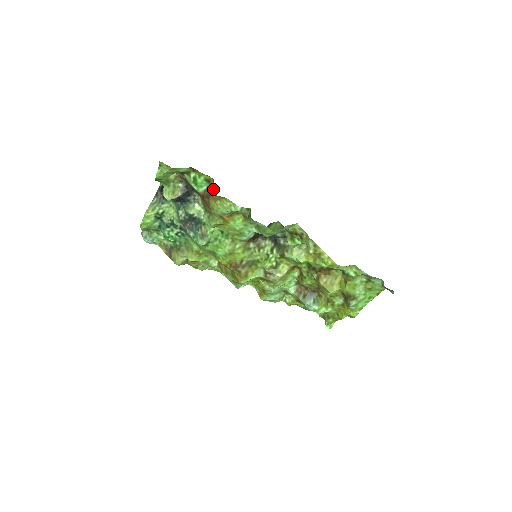
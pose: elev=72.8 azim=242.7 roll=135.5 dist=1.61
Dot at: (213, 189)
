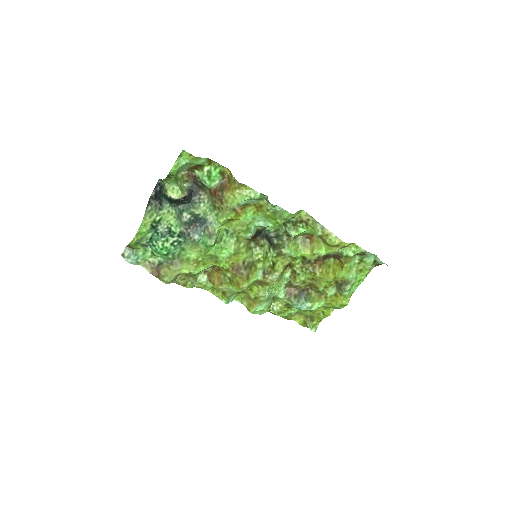
Dot at: (227, 182)
